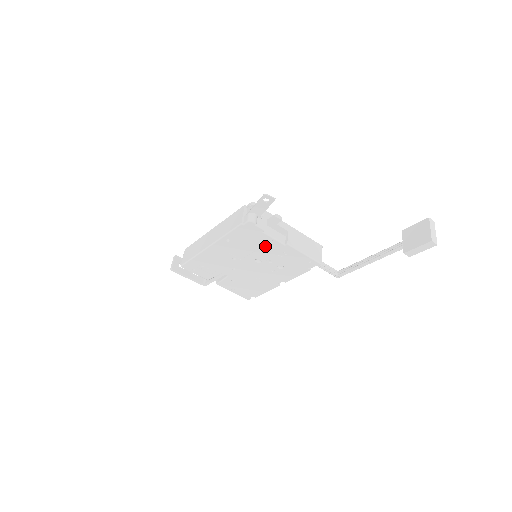
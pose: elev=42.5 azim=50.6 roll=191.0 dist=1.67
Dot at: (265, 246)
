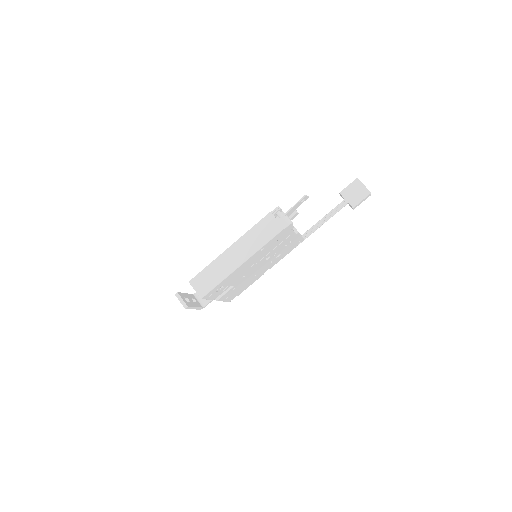
Dot at: (283, 242)
